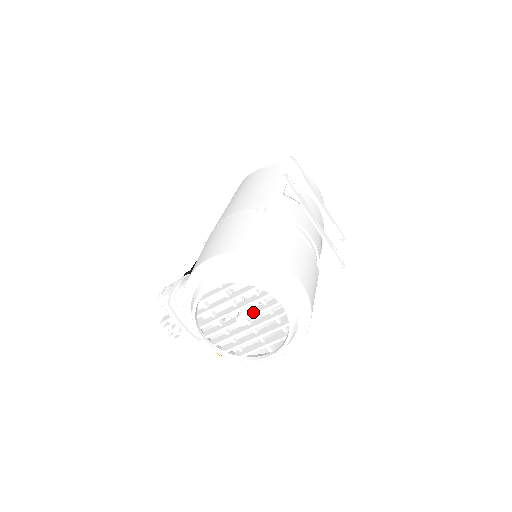
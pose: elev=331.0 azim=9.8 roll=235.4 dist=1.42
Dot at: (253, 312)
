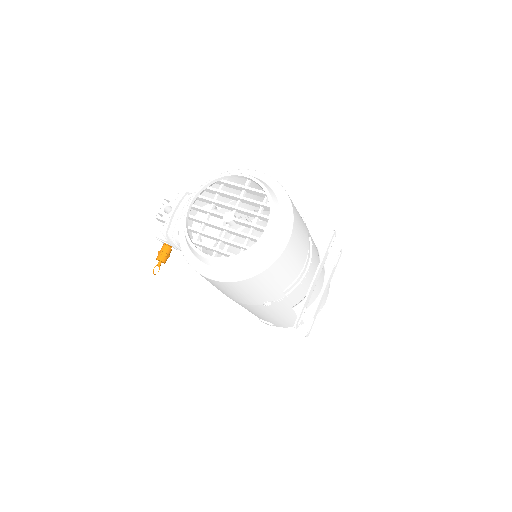
Dot at: (241, 220)
